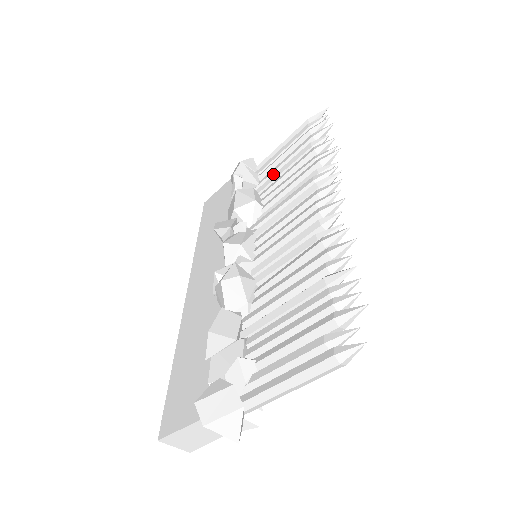
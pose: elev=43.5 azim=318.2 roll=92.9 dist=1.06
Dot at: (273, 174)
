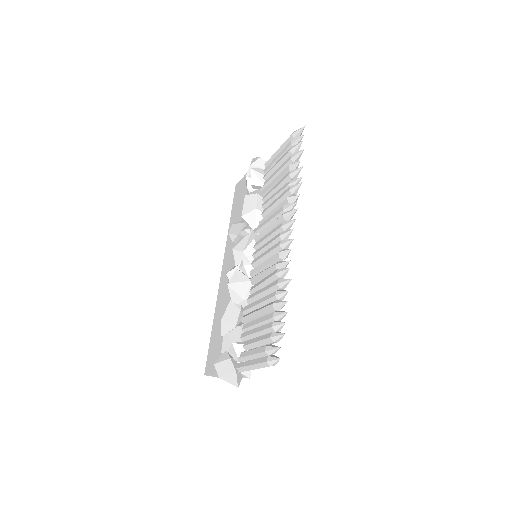
Dot at: (271, 180)
